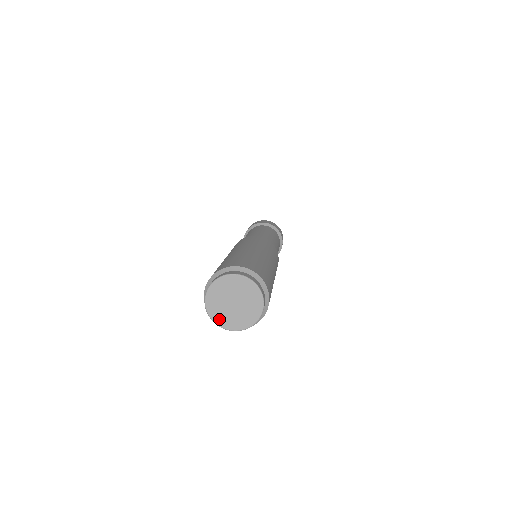
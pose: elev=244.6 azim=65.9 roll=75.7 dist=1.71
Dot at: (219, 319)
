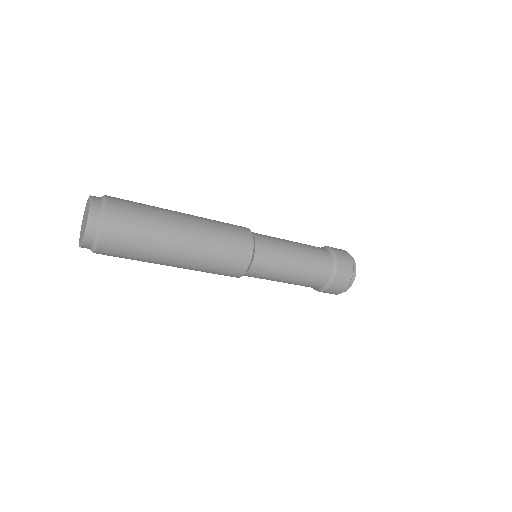
Dot at: (80, 241)
